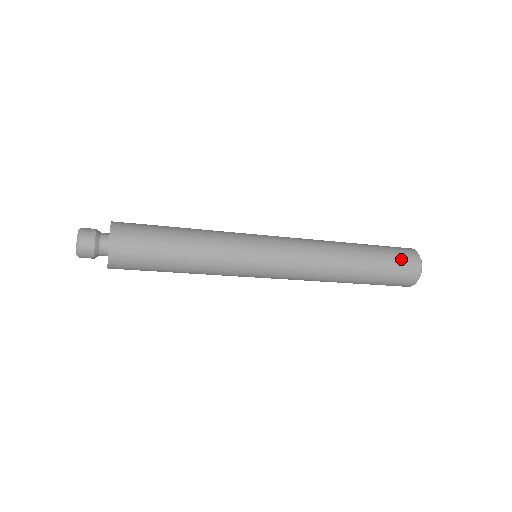
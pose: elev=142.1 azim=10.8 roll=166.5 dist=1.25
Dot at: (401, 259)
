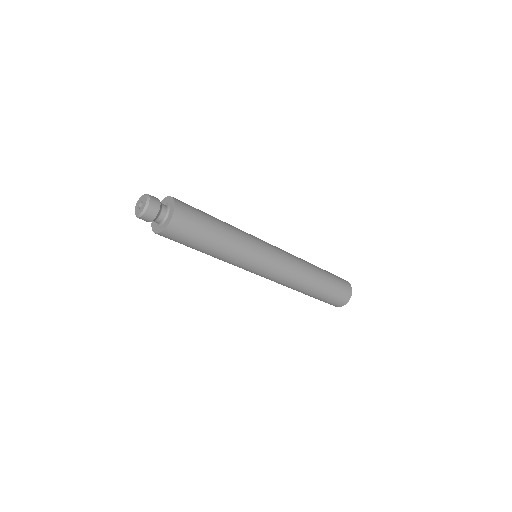
Dot at: (342, 291)
